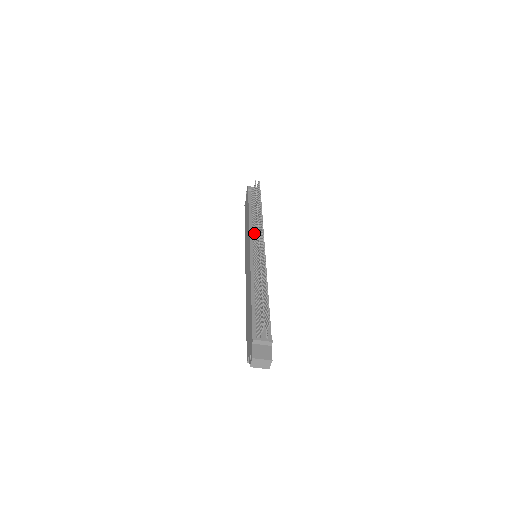
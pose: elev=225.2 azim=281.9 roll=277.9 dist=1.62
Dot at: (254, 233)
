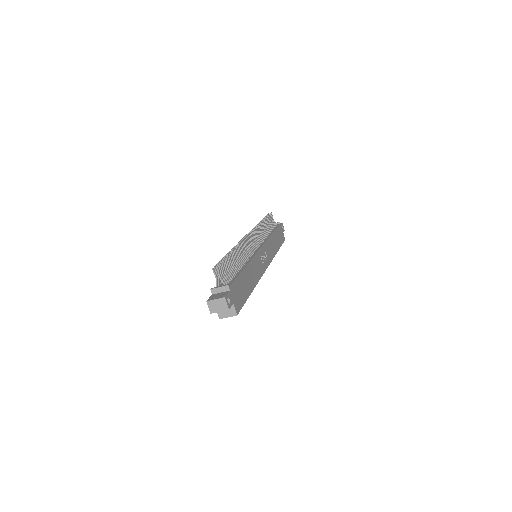
Dot at: occluded
